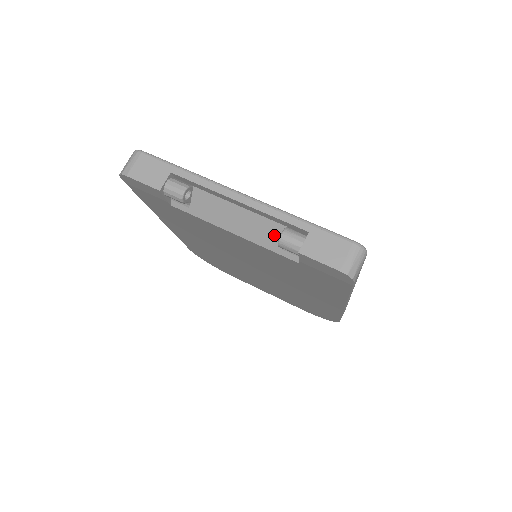
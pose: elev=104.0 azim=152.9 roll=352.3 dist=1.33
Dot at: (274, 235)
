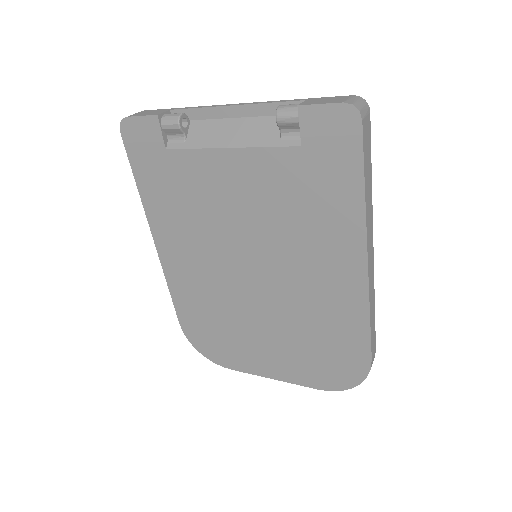
Dot at: (272, 129)
